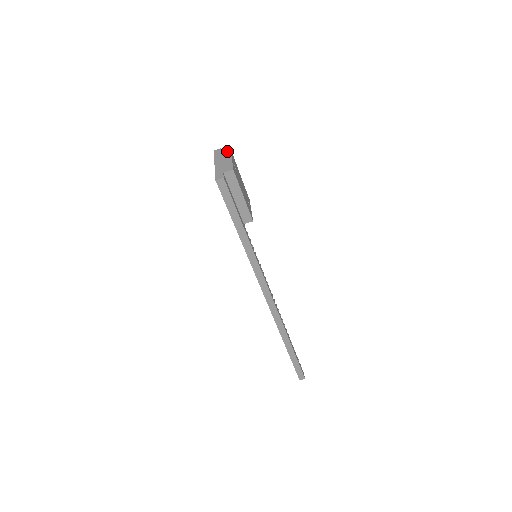
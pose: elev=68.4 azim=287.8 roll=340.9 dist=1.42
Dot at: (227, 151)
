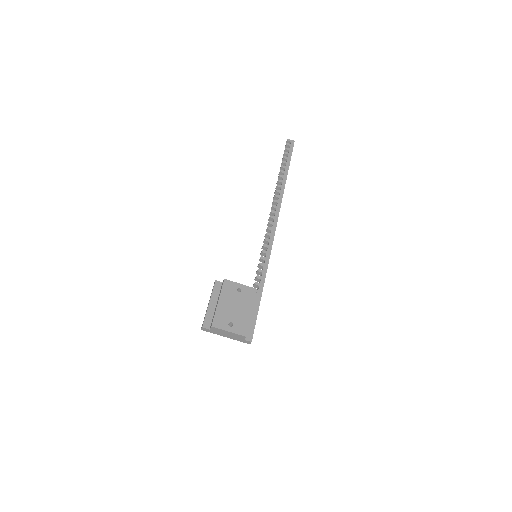
Dot at: (212, 329)
